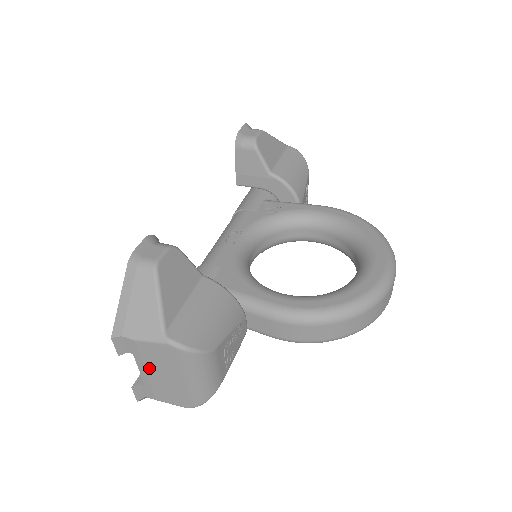
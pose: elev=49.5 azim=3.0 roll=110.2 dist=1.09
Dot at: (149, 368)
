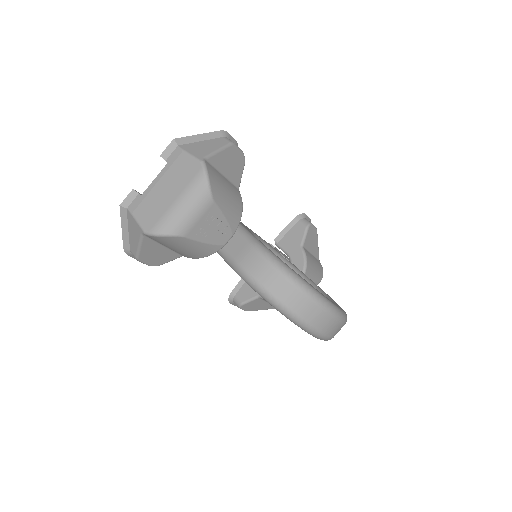
Dot at: (164, 179)
